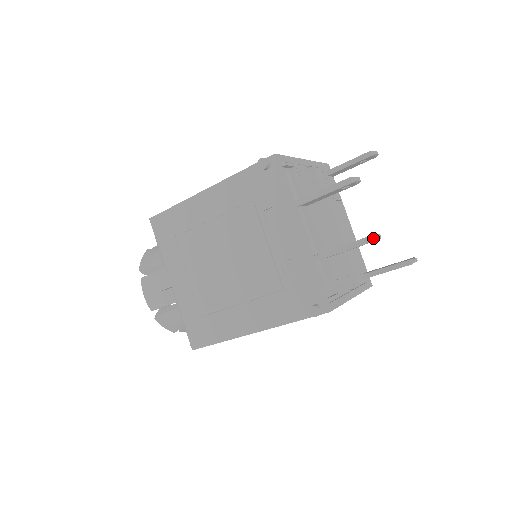
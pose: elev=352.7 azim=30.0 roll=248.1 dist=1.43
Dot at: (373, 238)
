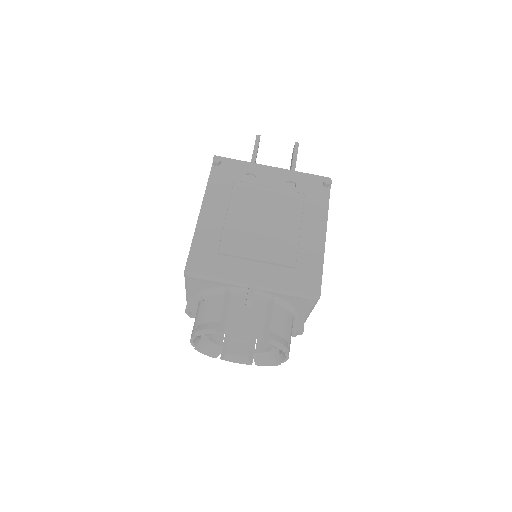
Dot at: (297, 142)
